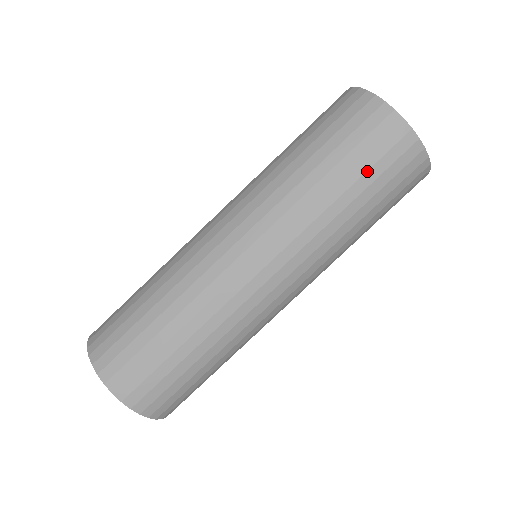
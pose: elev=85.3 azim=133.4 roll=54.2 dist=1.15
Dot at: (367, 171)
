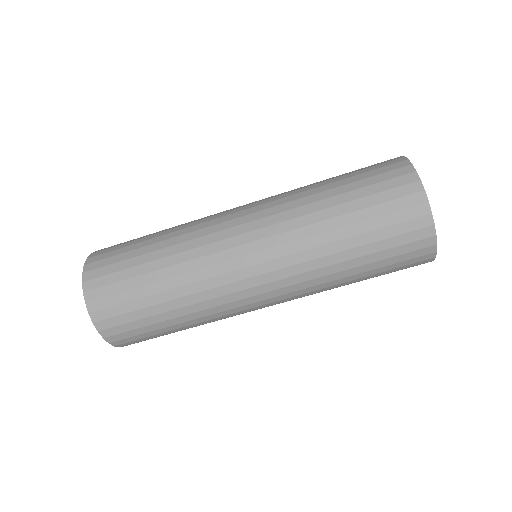
Dot at: (384, 272)
